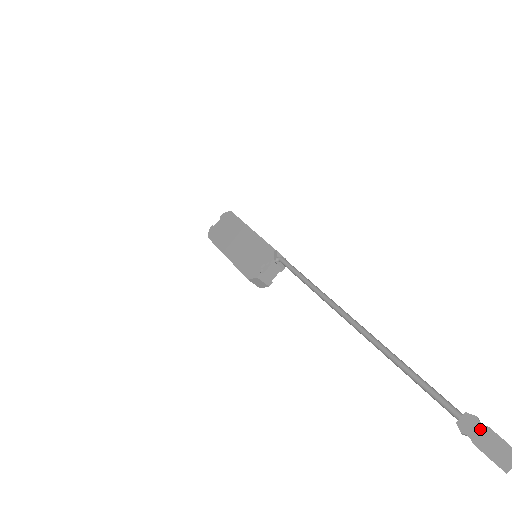
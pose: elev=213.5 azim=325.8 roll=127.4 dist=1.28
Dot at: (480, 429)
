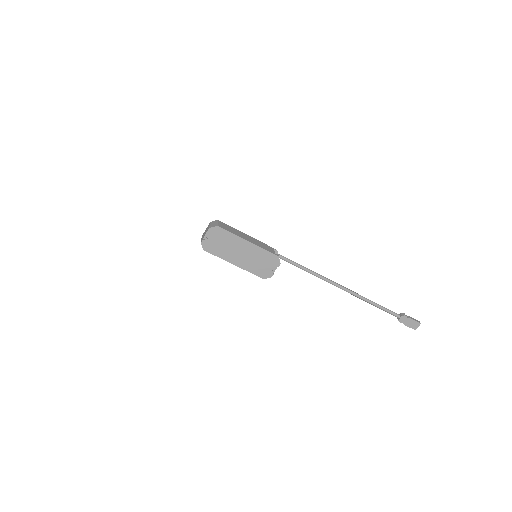
Dot at: (408, 320)
